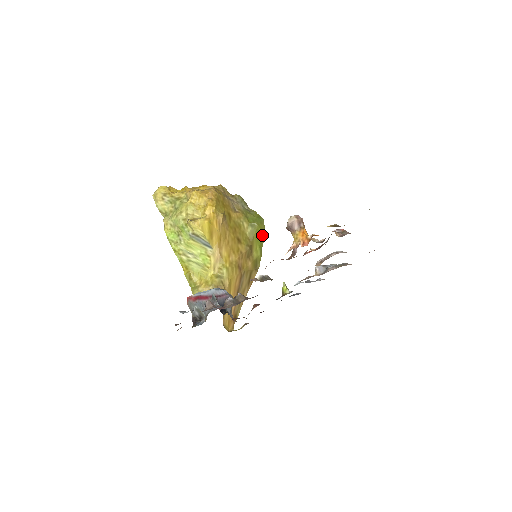
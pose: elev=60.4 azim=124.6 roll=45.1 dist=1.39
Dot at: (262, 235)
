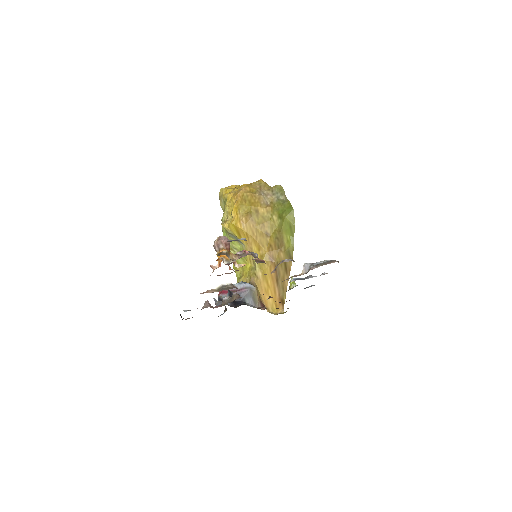
Dot at: (291, 226)
